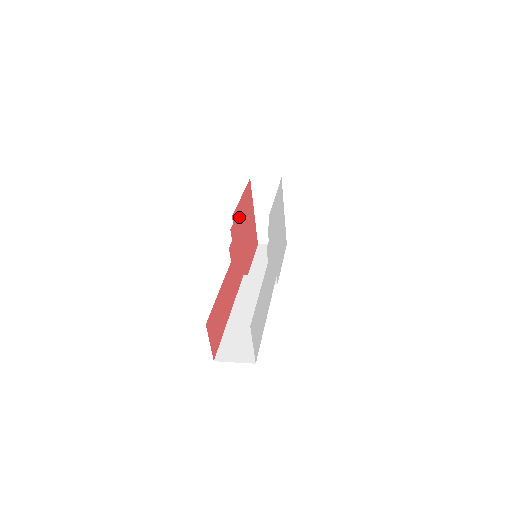
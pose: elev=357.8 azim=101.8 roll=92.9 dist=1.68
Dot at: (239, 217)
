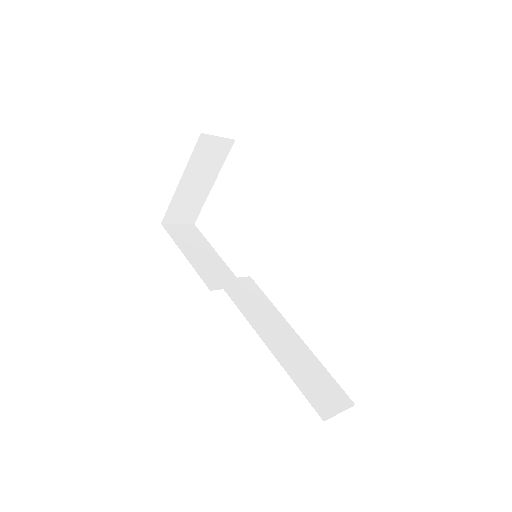
Dot at: occluded
